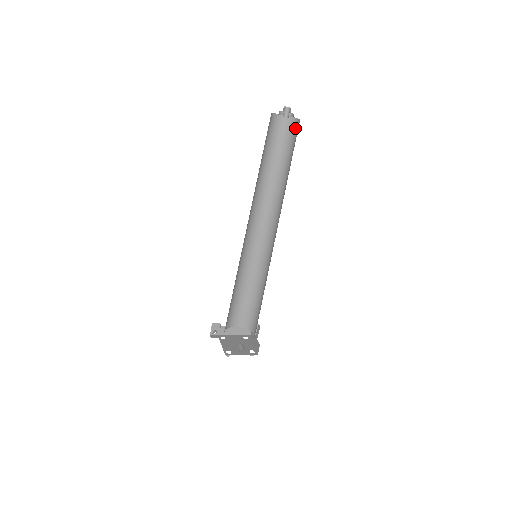
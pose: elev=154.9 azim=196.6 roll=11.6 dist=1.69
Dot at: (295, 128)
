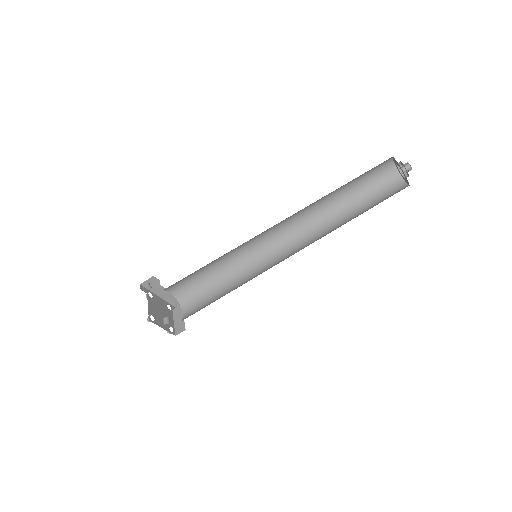
Dot at: (394, 184)
